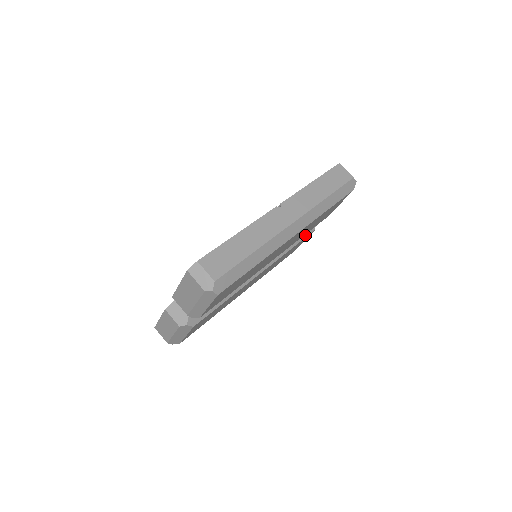
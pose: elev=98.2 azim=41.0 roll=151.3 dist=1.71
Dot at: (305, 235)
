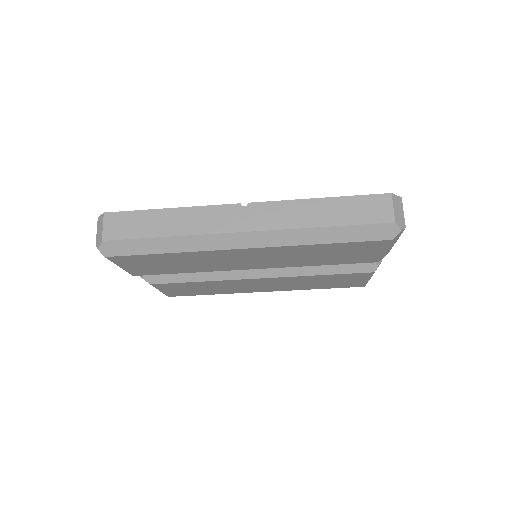
Dot at: (352, 270)
